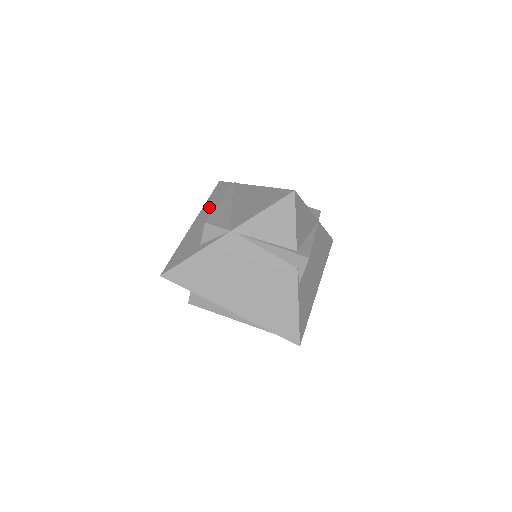
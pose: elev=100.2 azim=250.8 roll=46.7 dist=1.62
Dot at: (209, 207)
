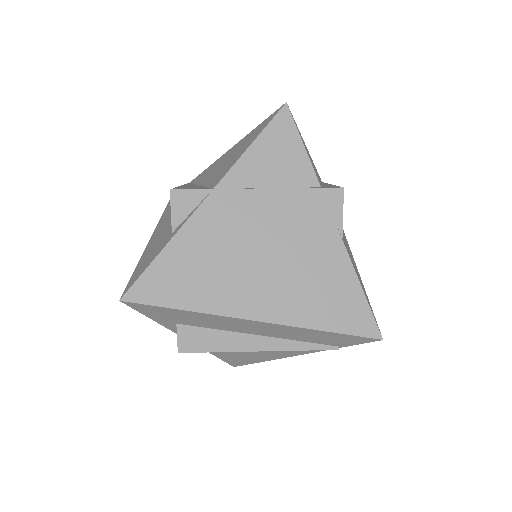
Dot at: (167, 214)
